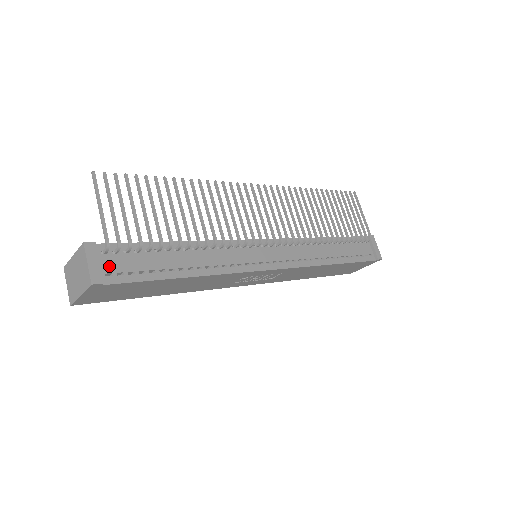
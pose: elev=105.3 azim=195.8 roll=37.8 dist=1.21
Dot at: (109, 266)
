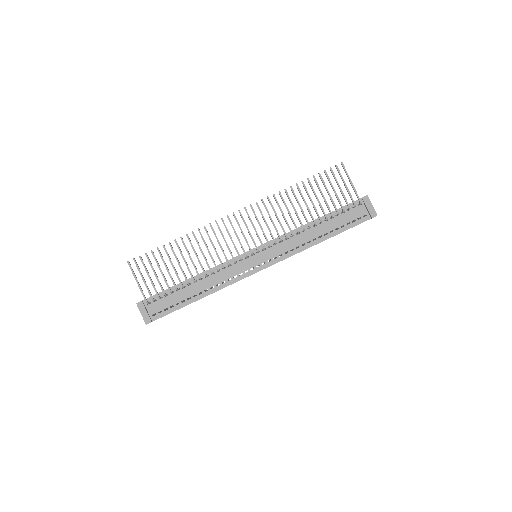
Dot at: (153, 310)
